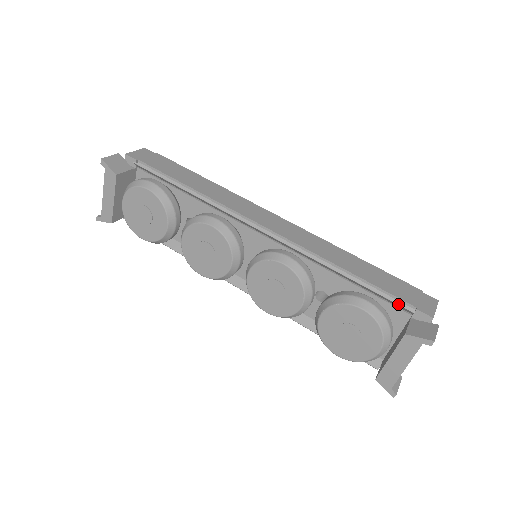
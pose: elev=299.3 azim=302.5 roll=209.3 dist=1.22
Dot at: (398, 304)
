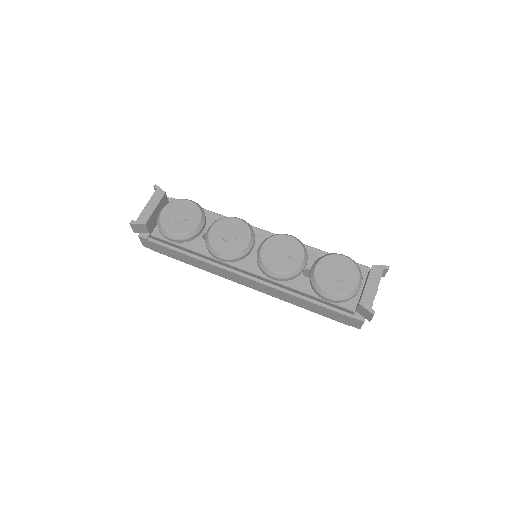
Dot at: (360, 264)
